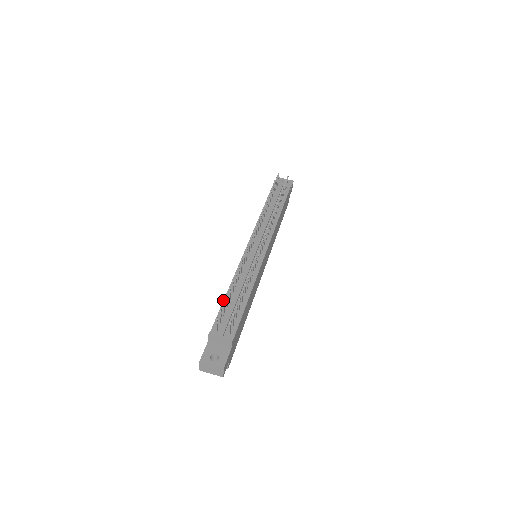
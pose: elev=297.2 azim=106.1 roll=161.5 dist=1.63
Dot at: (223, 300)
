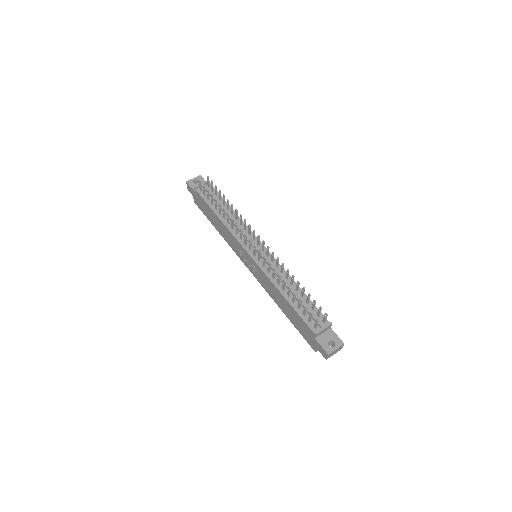
Dot at: (291, 306)
